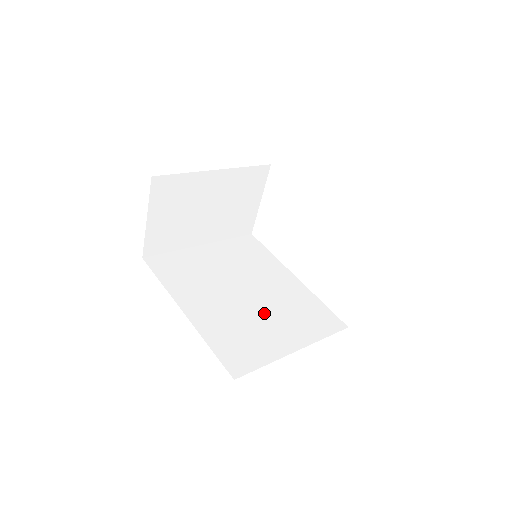
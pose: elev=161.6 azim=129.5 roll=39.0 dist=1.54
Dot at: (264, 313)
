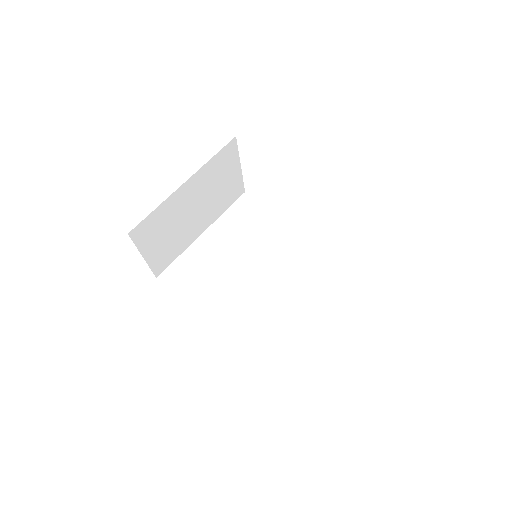
Dot at: (282, 294)
